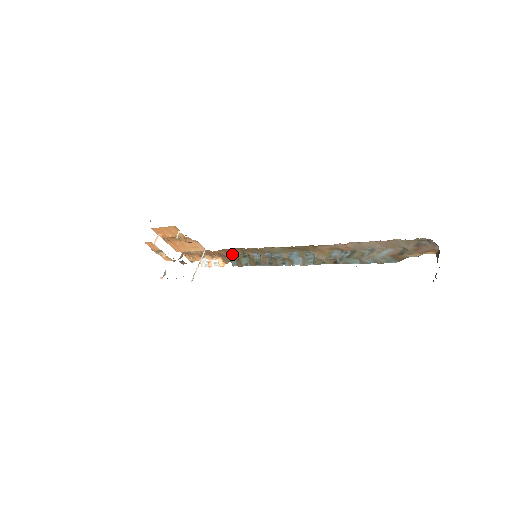
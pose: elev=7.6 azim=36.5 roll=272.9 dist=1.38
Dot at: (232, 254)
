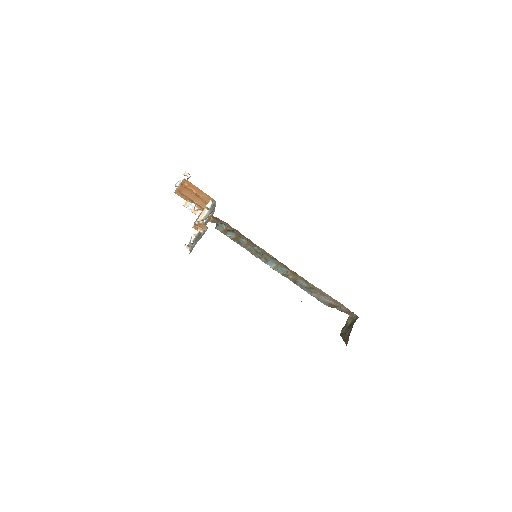
Dot at: (225, 224)
